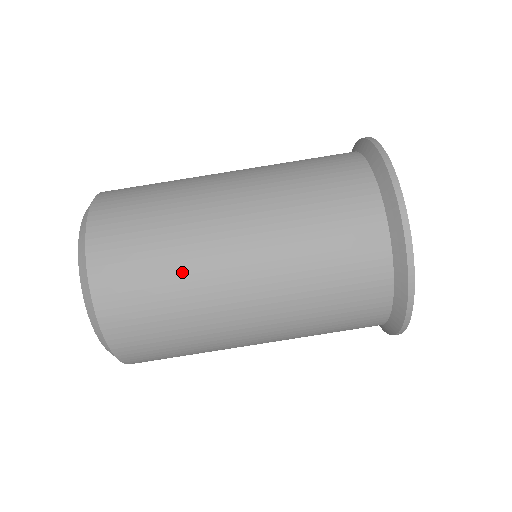
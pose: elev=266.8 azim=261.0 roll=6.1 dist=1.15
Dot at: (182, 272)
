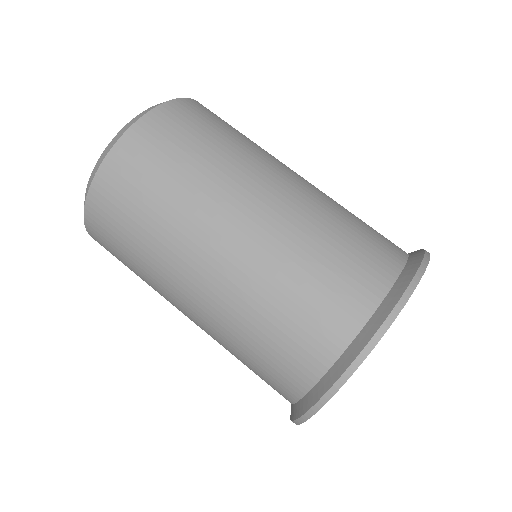
Dot at: (165, 225)
